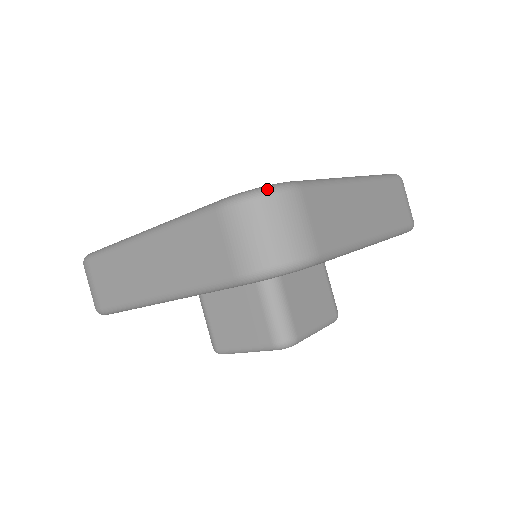
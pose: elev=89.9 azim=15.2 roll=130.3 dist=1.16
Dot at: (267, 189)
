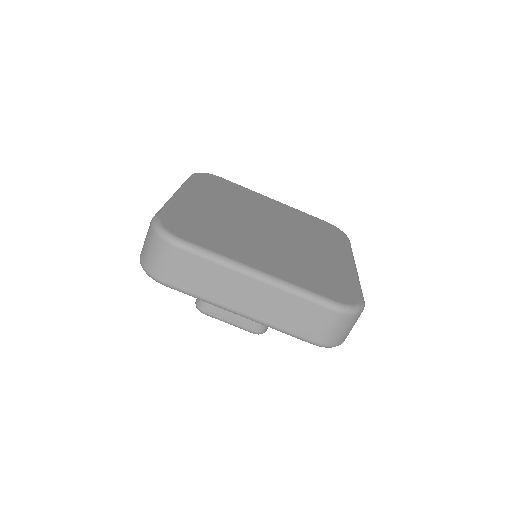
Dot at: (360, 309)
